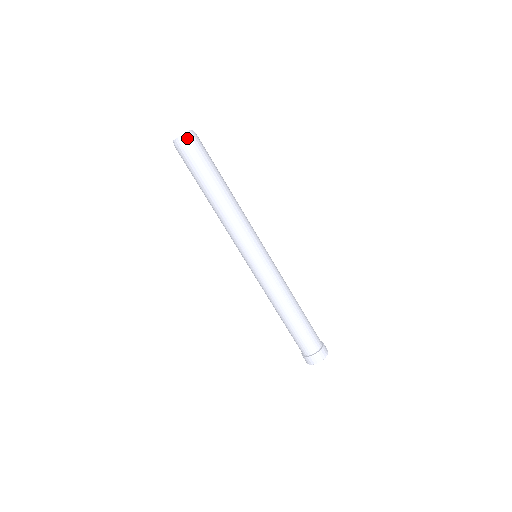
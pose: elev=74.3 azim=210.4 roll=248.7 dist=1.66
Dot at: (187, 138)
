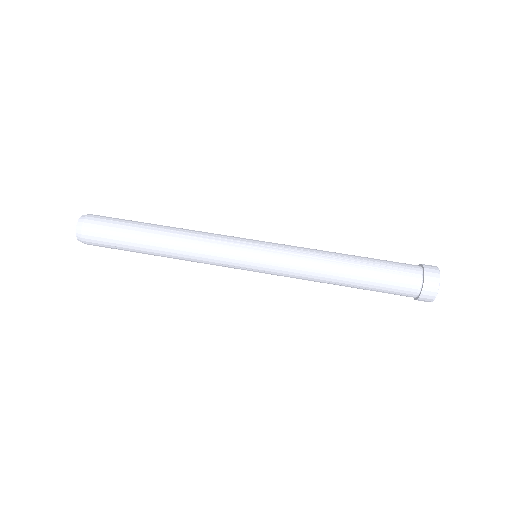
Dot at: (86, 217)
